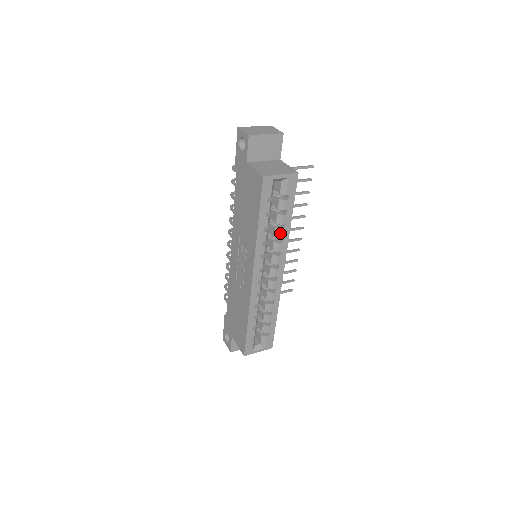
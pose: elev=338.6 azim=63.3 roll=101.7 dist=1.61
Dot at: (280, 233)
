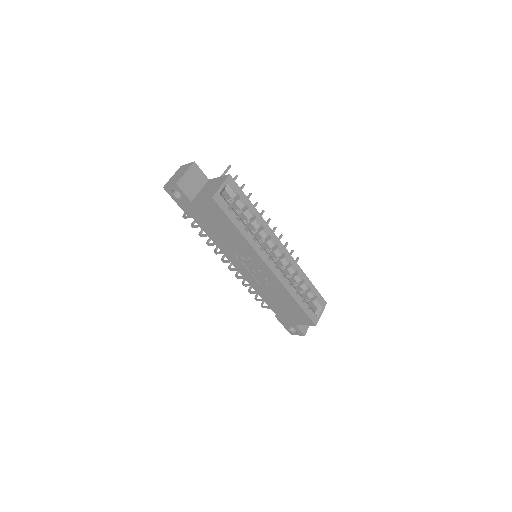
Dot at: (257, 223)
